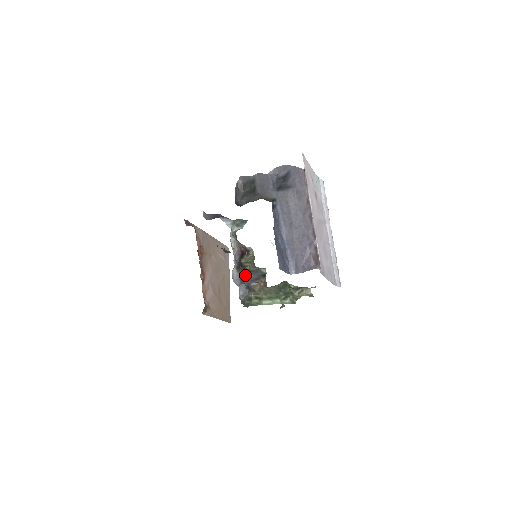
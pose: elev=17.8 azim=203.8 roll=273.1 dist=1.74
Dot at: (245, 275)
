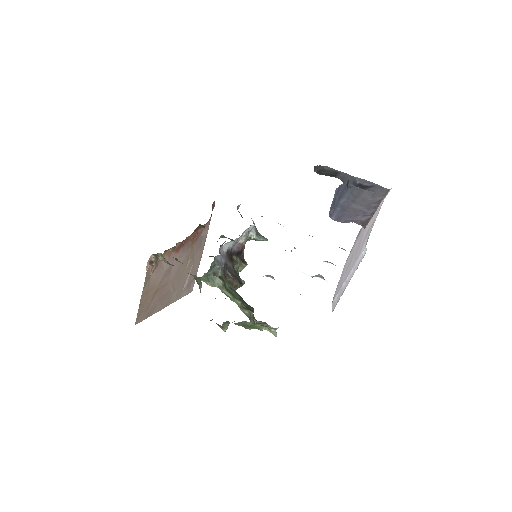
Dot at: (228, 263)
